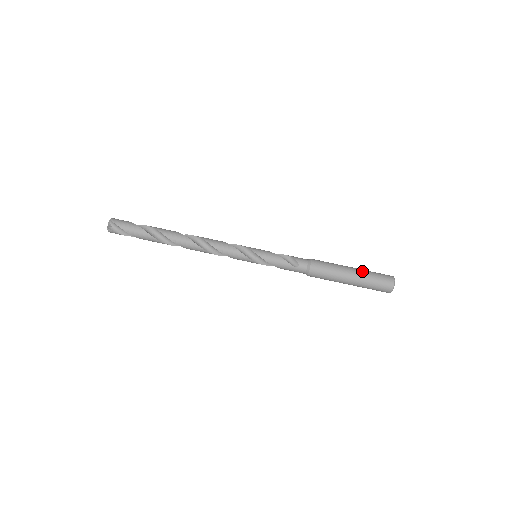
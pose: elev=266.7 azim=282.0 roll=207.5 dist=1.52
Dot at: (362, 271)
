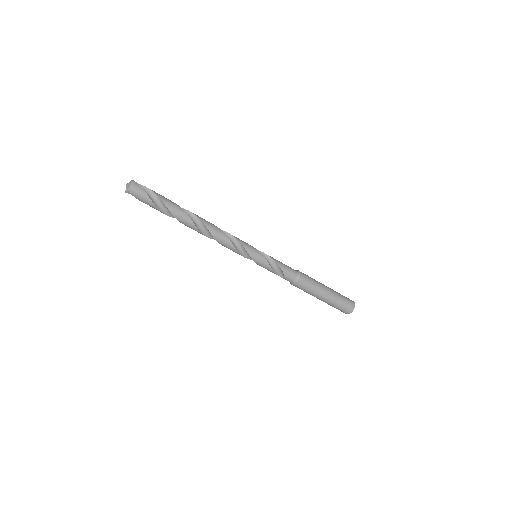
Dot at: (331, 301)
